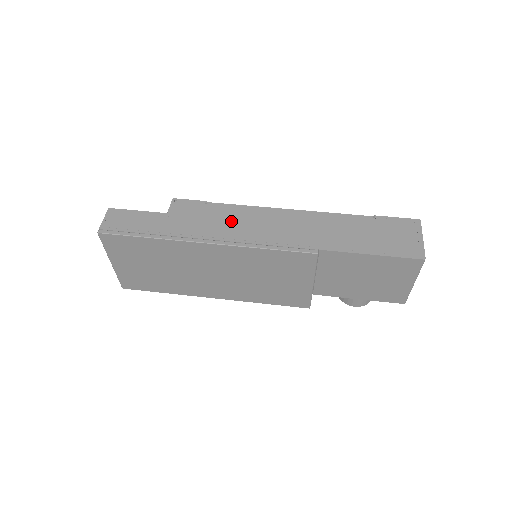
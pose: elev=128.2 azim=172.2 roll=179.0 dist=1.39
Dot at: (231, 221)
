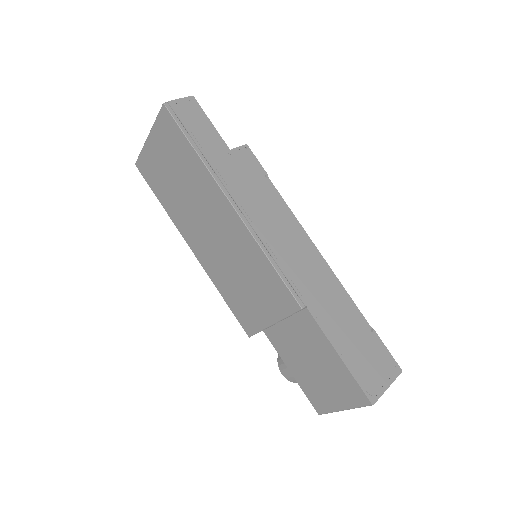
Dot at: (269, 210)
